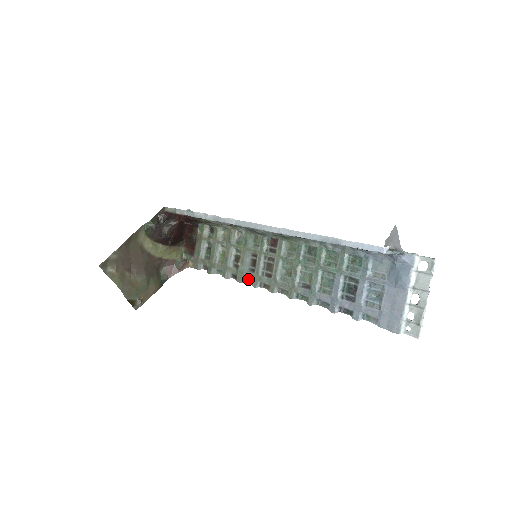
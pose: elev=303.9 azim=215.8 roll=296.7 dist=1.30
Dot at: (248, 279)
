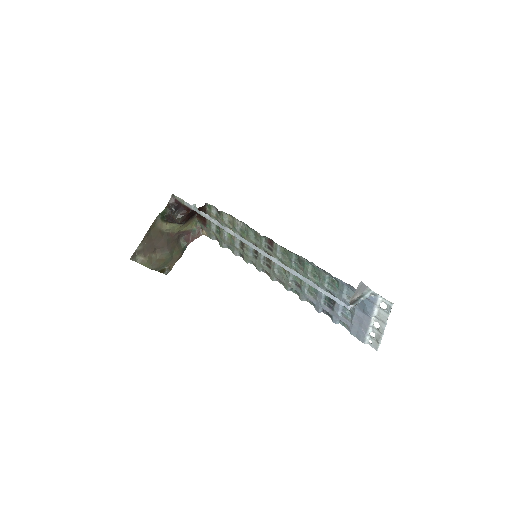
Dot at: (253, 262)
